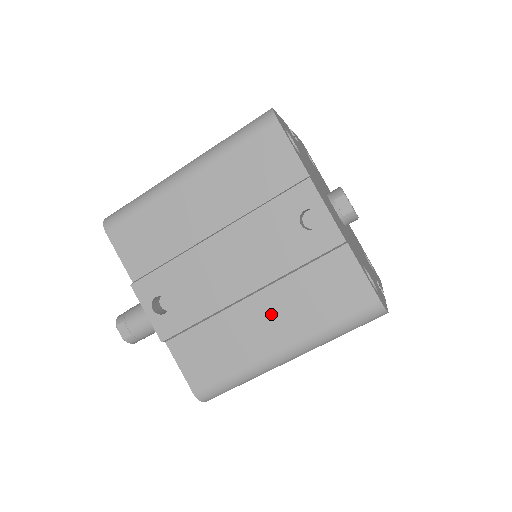
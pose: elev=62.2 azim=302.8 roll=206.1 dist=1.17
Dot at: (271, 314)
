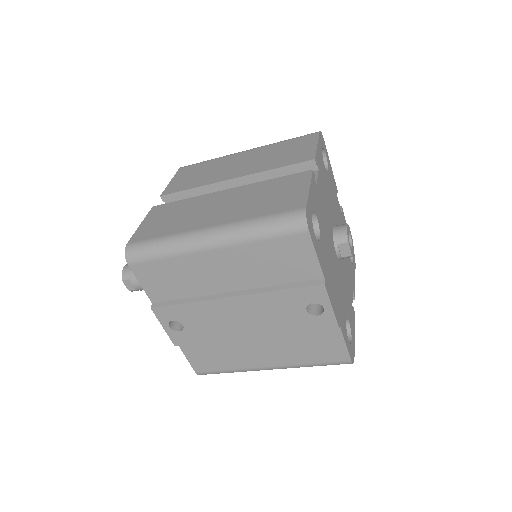
Dot at: (266, 348)
